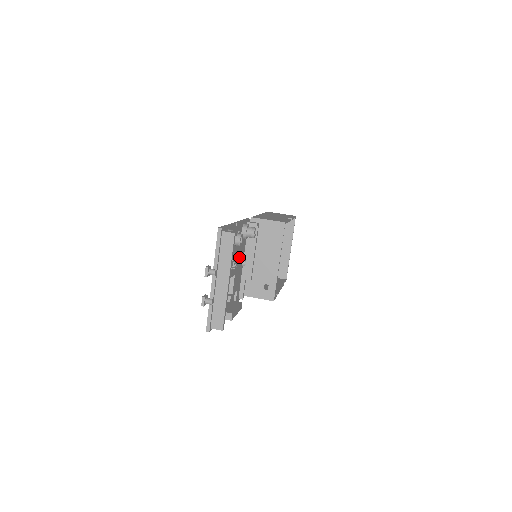
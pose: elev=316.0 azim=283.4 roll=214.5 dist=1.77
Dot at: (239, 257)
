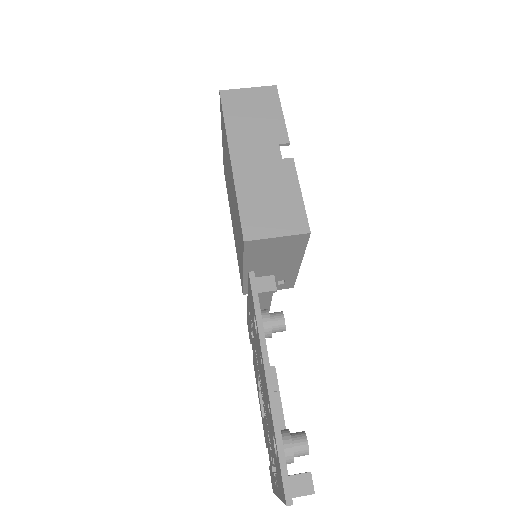
Dot at: occluded
